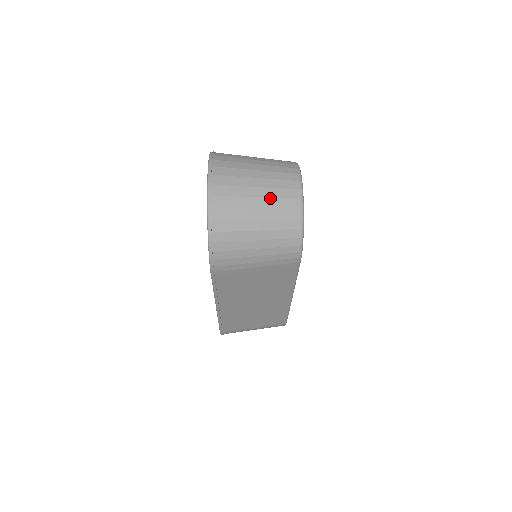
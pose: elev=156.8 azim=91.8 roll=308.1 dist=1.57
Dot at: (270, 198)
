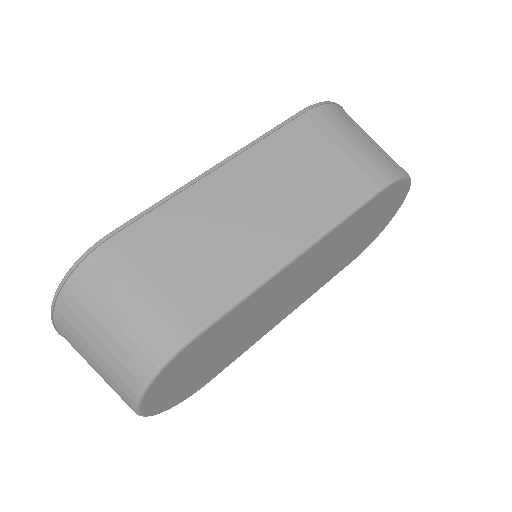
Dot at: occluded
